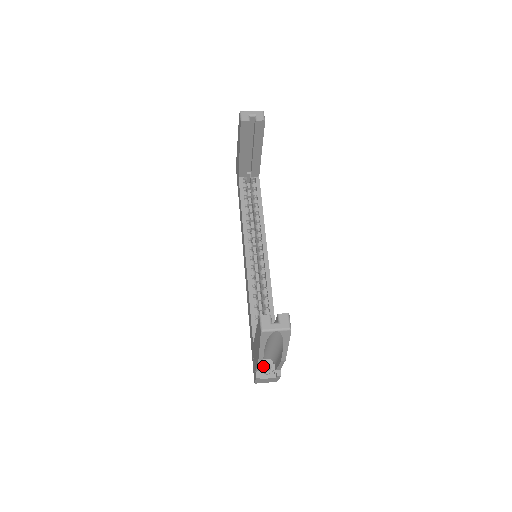
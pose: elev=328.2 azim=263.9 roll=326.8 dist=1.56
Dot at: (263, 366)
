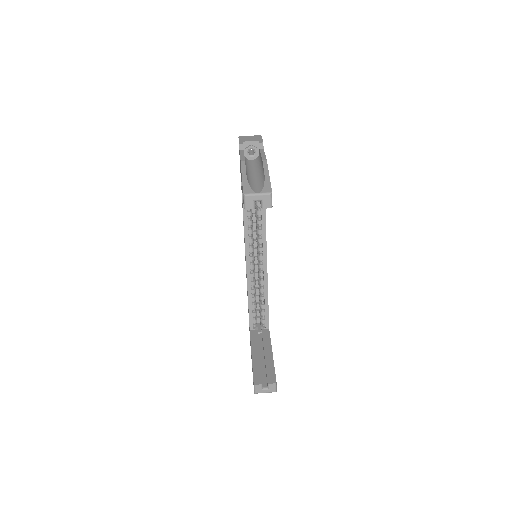
Dot at: occluded
